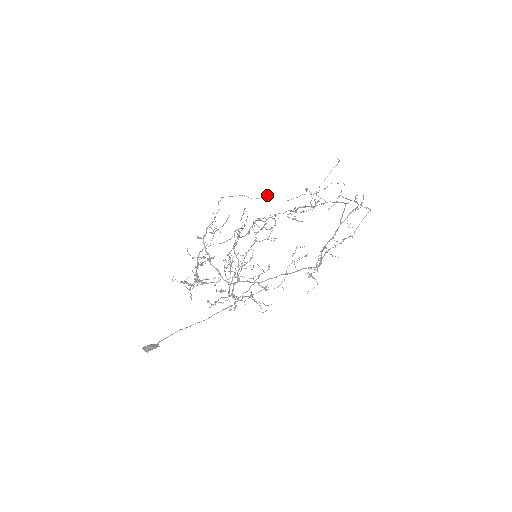
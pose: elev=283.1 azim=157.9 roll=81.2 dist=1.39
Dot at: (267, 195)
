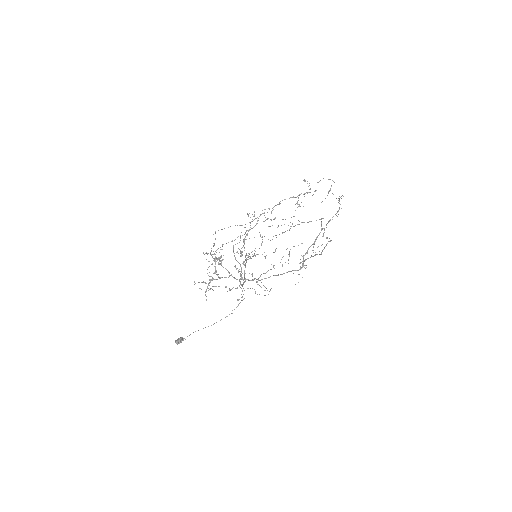
Dot at: occluded
